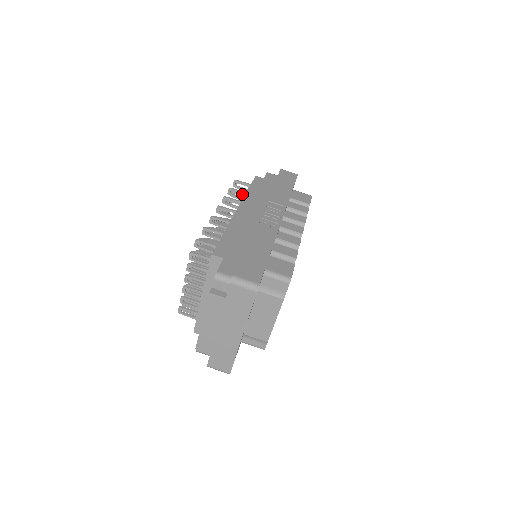
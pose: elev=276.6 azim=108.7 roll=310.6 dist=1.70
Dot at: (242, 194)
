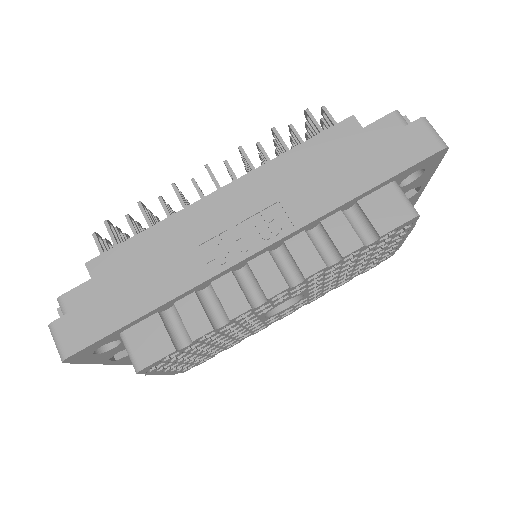
Dot at: (300, 143)
